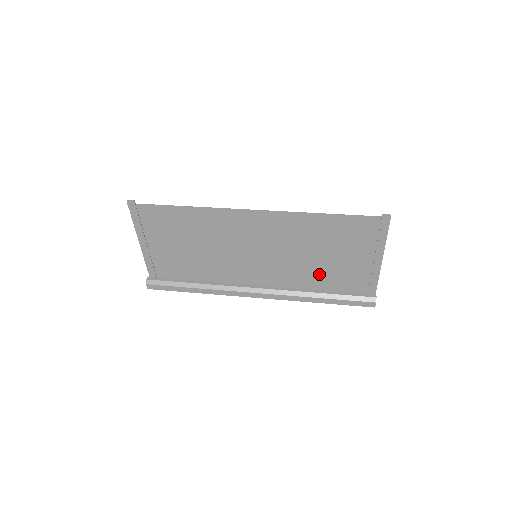
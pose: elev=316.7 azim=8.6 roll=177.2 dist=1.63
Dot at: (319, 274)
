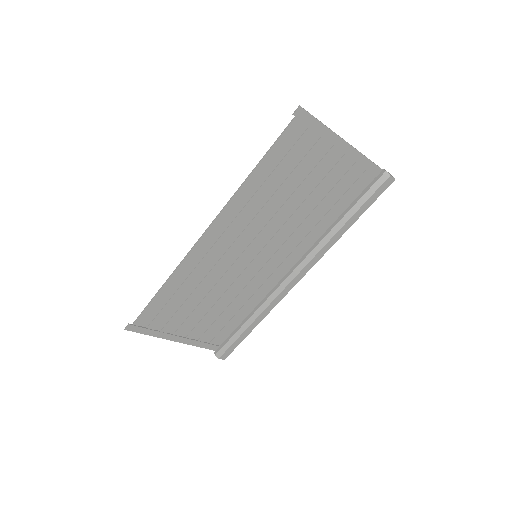
Dot at: (318, 211)
